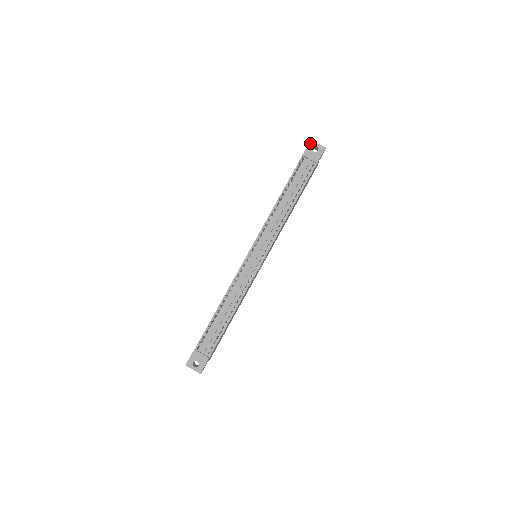
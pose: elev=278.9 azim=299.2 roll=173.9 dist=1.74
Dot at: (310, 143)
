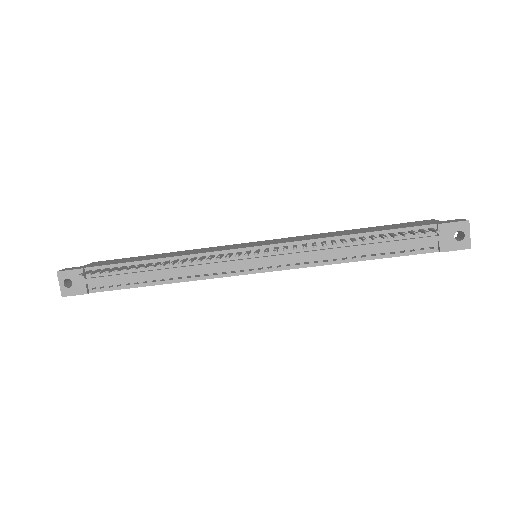
Dot at: (463, 222)
